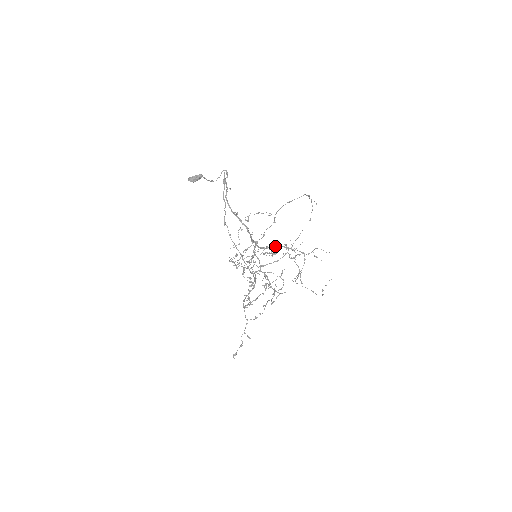
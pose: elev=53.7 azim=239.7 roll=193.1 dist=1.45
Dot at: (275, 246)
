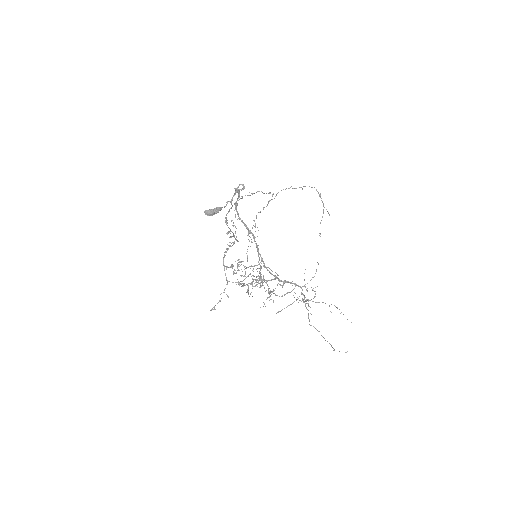
Dot at: occluded
